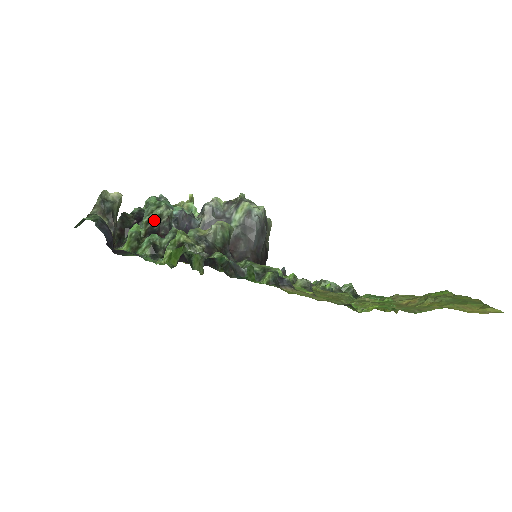
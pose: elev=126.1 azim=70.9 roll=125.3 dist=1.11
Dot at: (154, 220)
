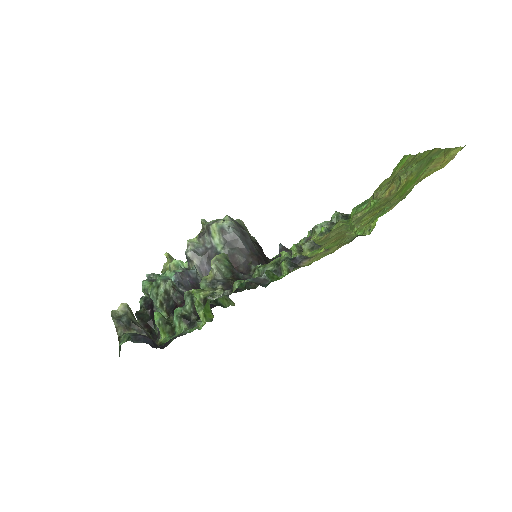
Dot at: (164, 299)
